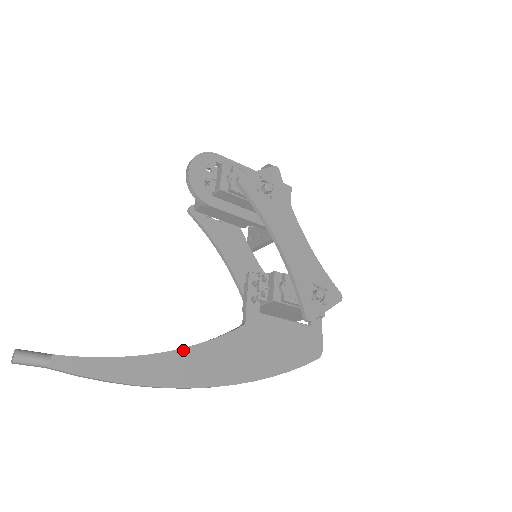
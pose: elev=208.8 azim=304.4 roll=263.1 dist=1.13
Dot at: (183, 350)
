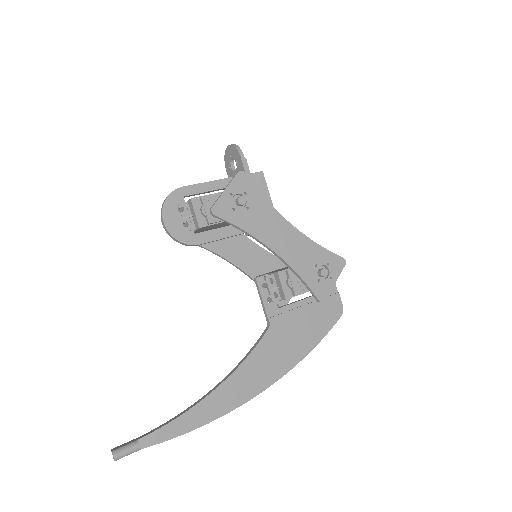
Dot at: (230, 377)
